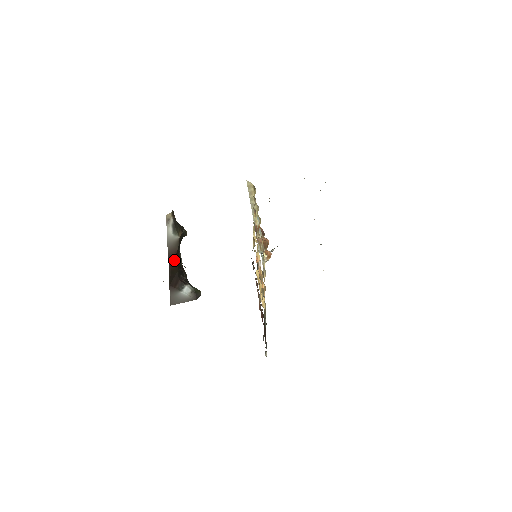
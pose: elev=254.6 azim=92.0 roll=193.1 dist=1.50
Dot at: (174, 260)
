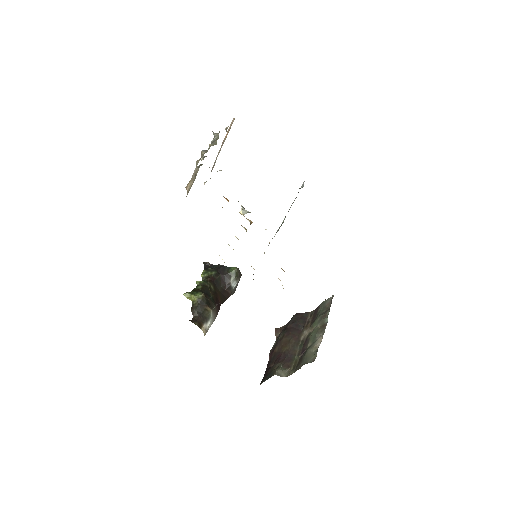
Dot at: (217, 302)
